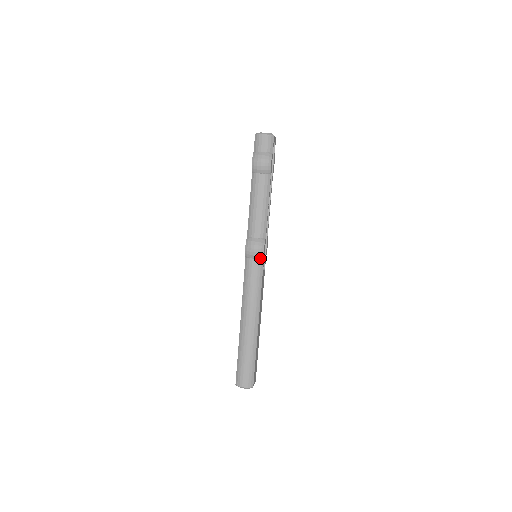
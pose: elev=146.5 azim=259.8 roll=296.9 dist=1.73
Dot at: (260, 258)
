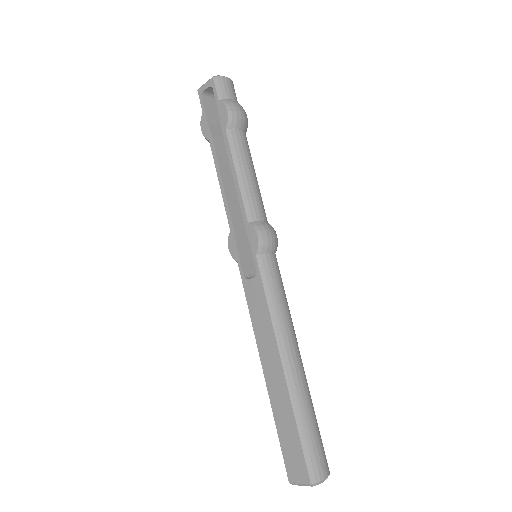
Dot at: (275, 251)
